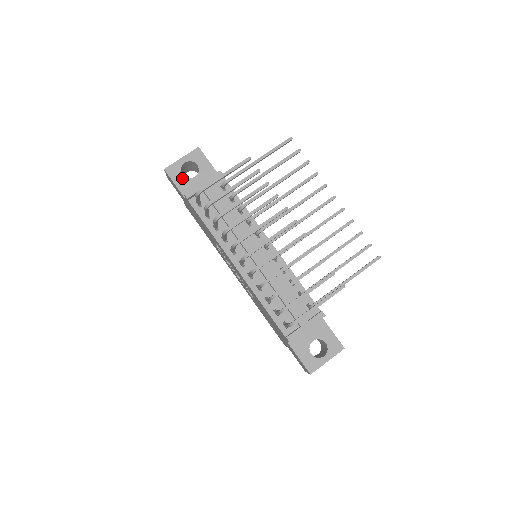
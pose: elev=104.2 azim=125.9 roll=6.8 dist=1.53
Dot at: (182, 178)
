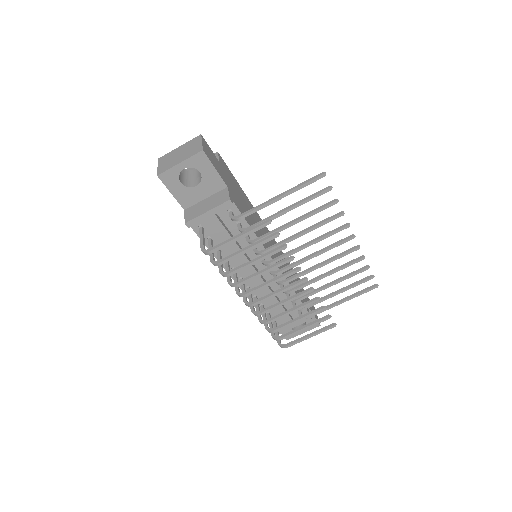
Dot at: (180, 187)
